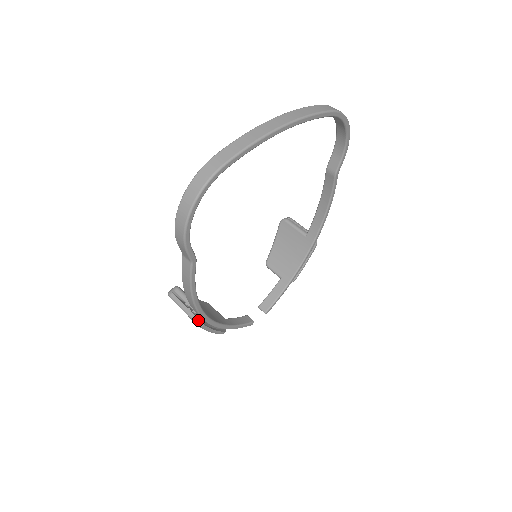
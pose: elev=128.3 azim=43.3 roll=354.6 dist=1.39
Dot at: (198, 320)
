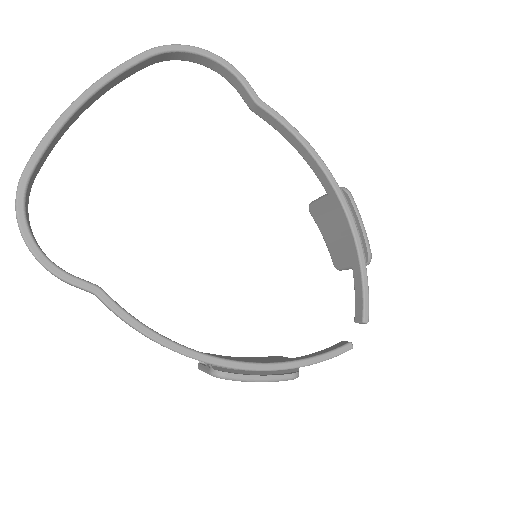
Dot at: (213, 371)
